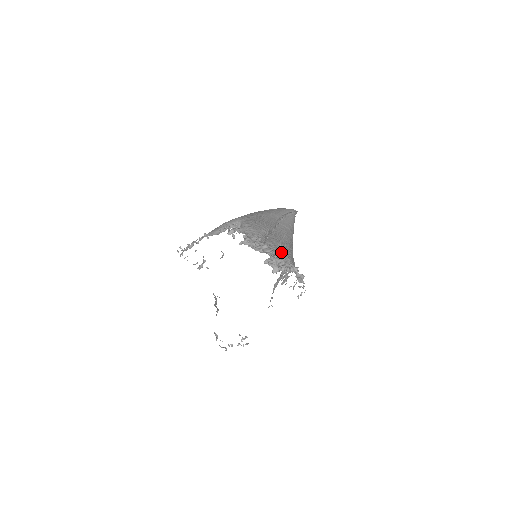
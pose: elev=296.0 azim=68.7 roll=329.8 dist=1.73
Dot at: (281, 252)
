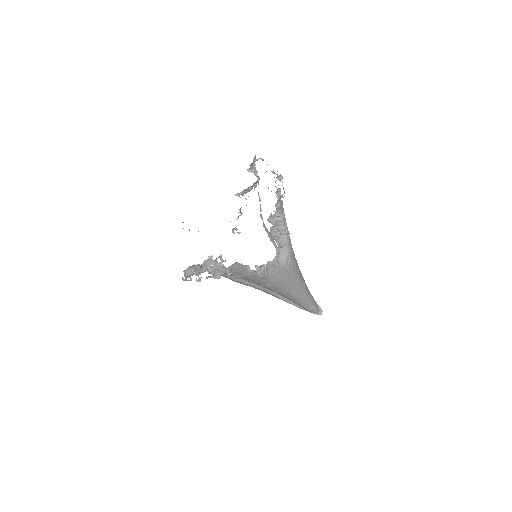
Dot at: occluded
